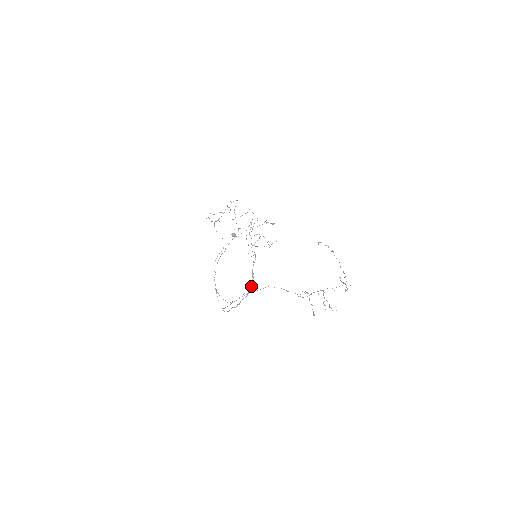
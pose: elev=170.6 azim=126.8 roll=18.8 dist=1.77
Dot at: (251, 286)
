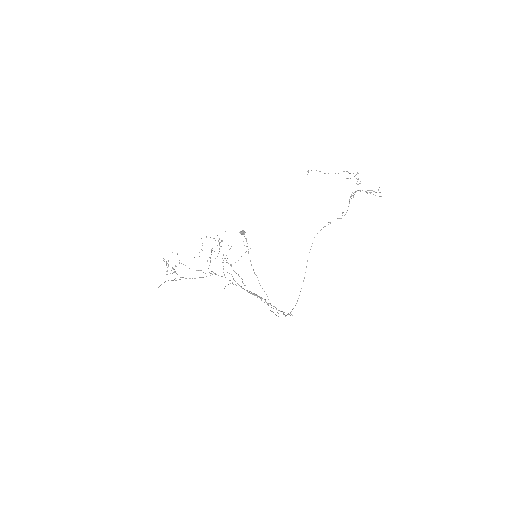
Dot at: (265, 300)
